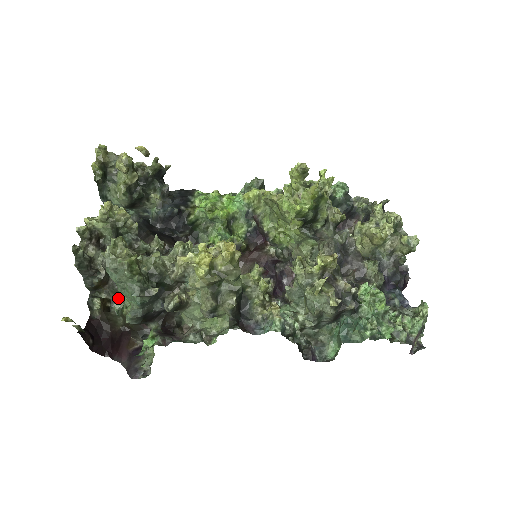
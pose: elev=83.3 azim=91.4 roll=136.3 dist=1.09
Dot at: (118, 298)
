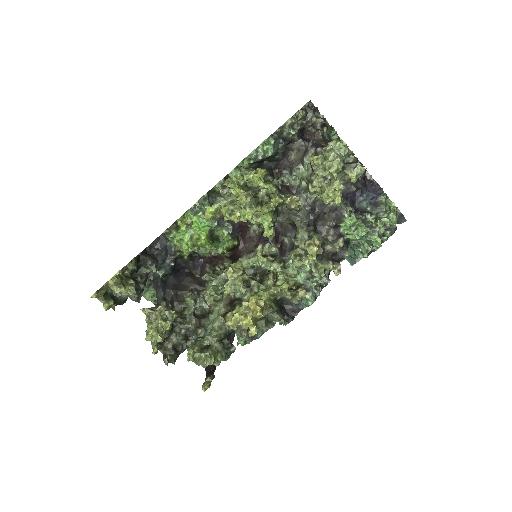
Dot at: occluded
